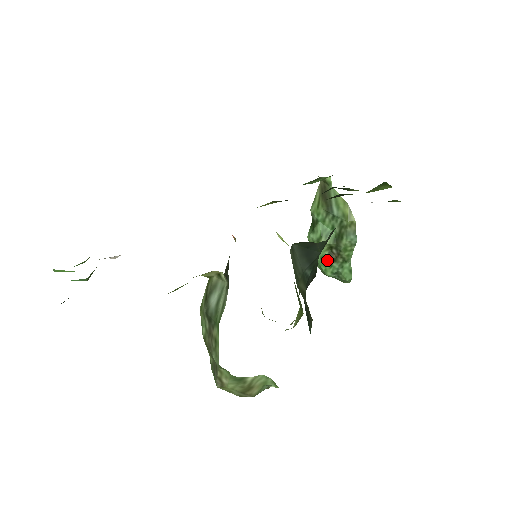
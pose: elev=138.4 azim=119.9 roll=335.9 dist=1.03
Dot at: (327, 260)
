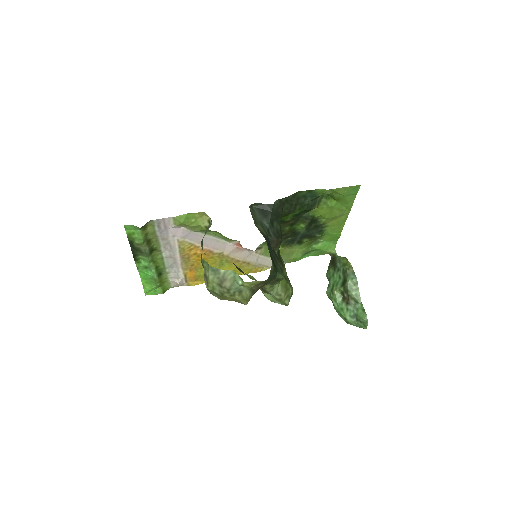
Dot at: (343, 305)
